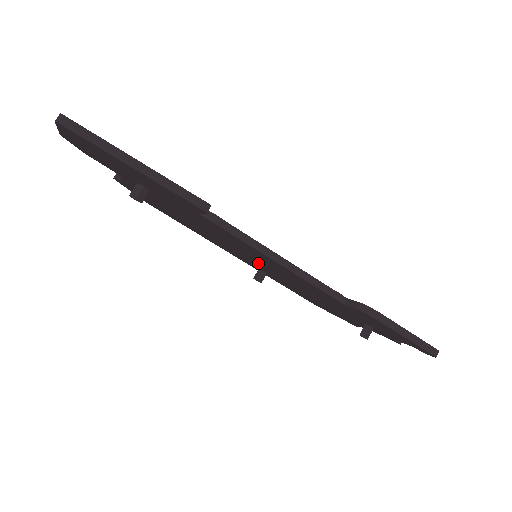
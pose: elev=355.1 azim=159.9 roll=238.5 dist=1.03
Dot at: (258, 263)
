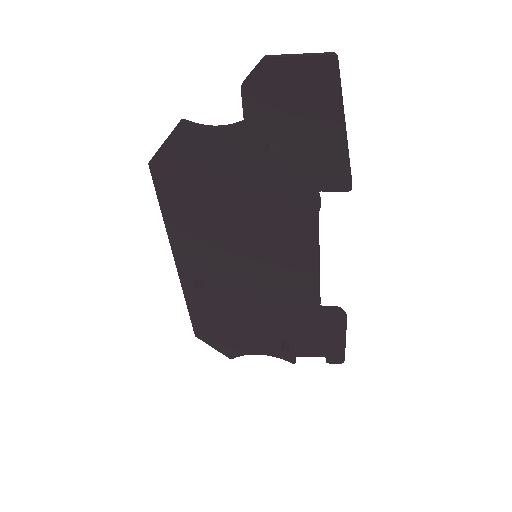
Dot at: (239, 266)
